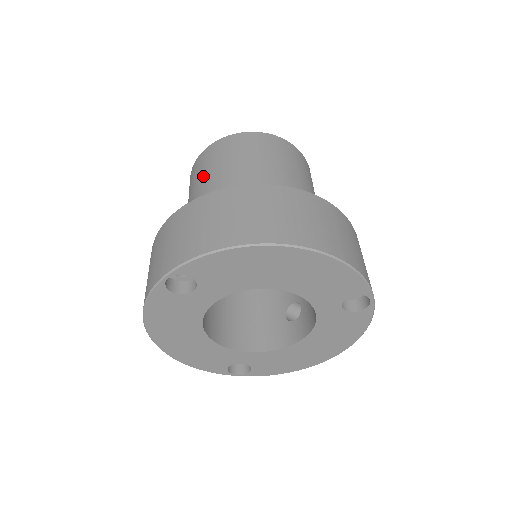
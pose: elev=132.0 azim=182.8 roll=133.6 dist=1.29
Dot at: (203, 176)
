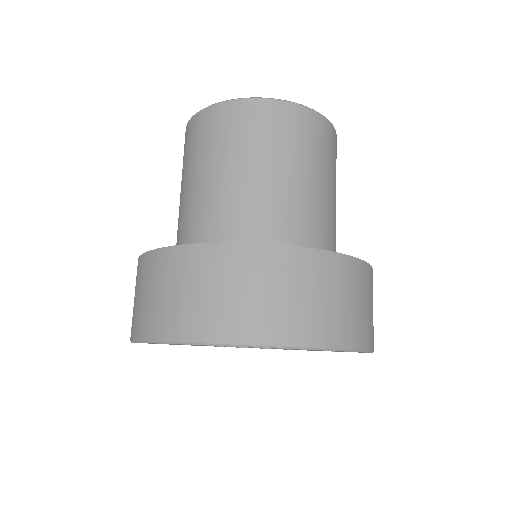
Dot at: (251, 153)
